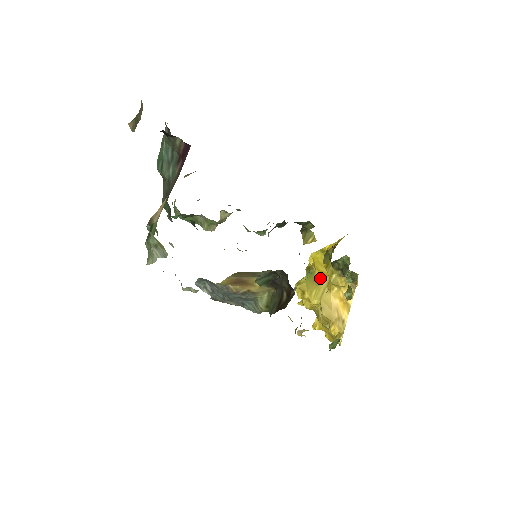
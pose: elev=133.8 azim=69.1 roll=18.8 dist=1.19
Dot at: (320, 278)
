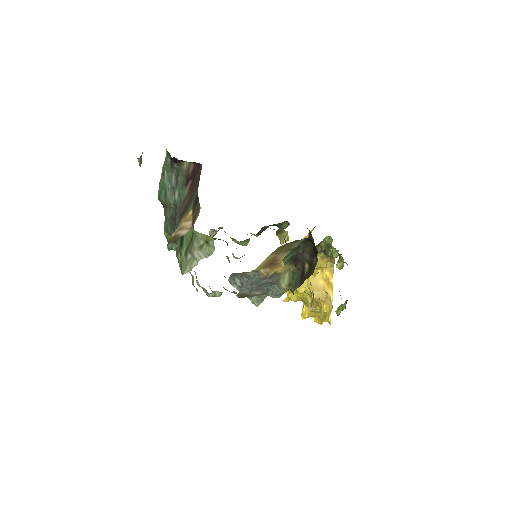
Dot at: occluded
